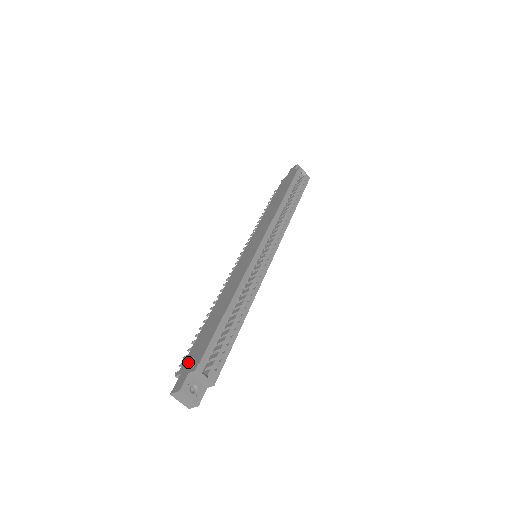
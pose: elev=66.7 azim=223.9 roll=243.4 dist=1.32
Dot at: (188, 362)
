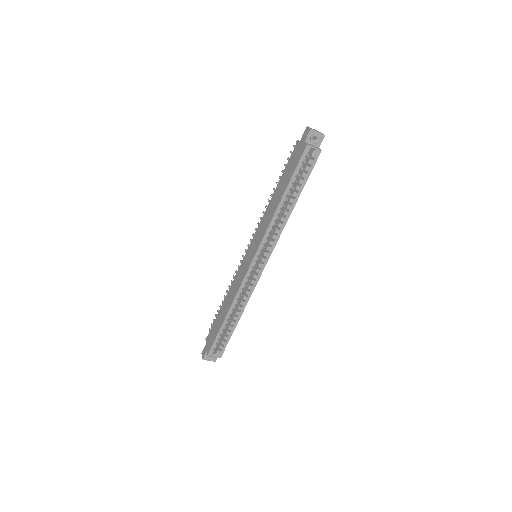
Dot at: (209, 338)
